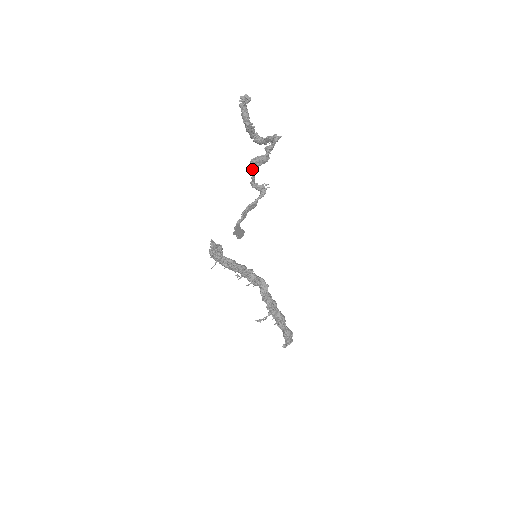
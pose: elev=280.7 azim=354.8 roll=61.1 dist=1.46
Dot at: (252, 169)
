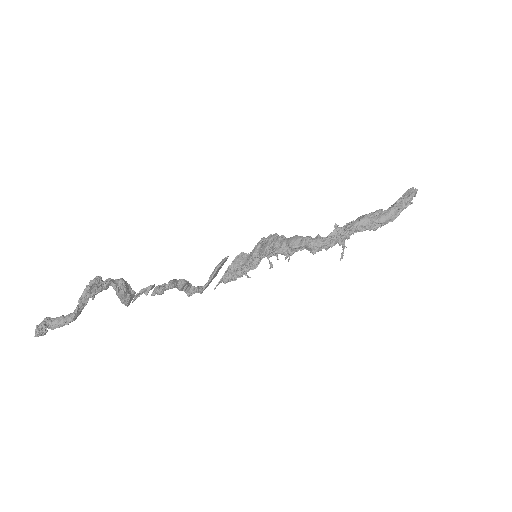
Dot at: occluded
